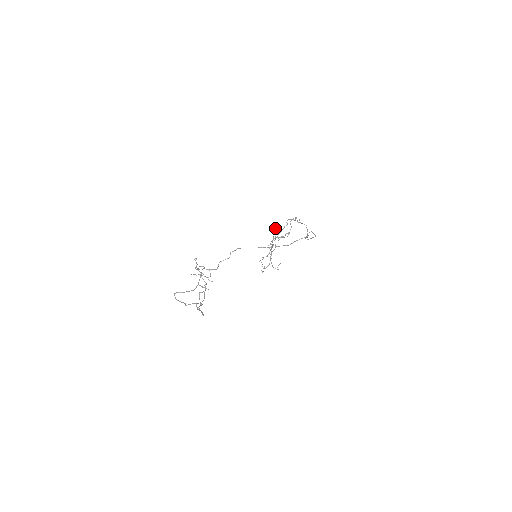
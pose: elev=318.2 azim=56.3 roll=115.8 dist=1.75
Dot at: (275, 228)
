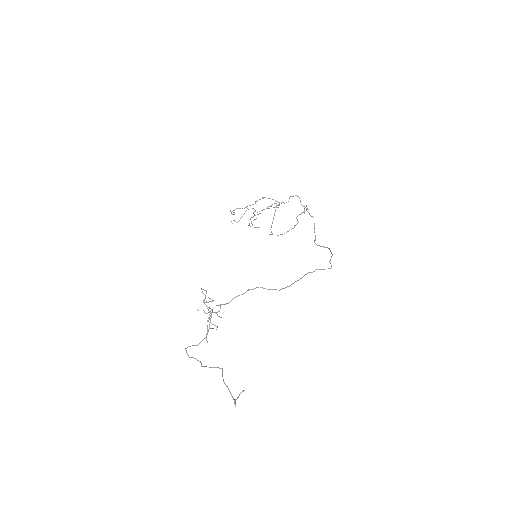
Dot at: (275, 210)
